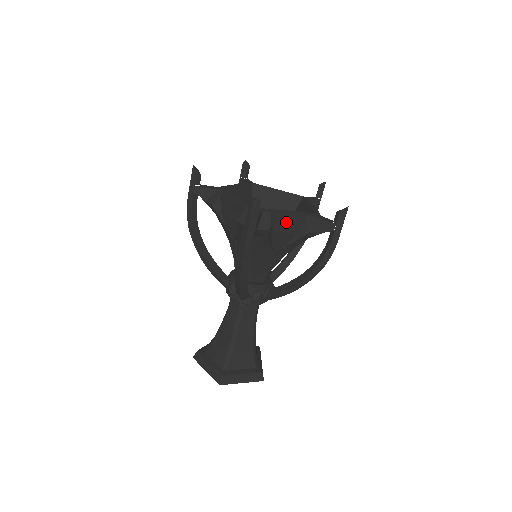
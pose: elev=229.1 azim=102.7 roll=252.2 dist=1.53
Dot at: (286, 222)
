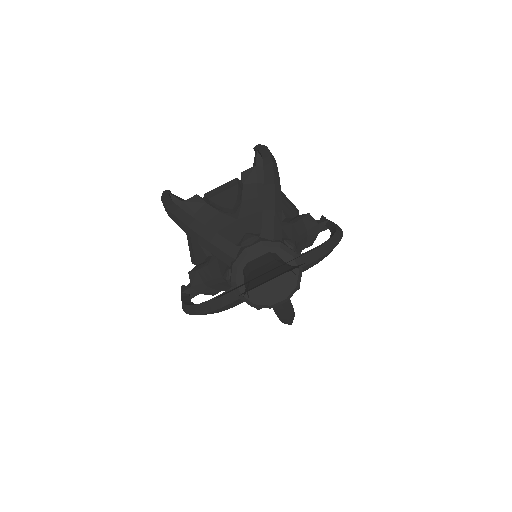
Dot at: (218, 190)
